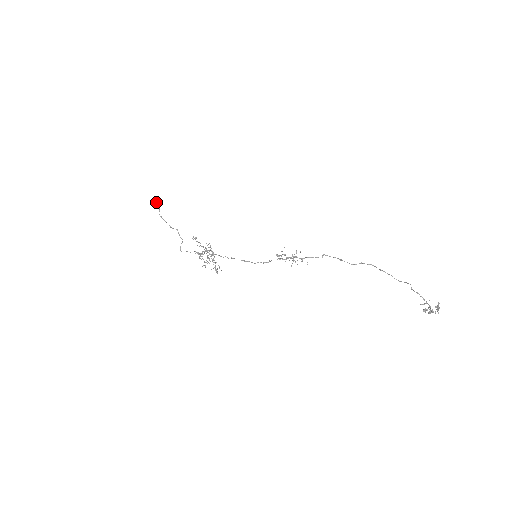
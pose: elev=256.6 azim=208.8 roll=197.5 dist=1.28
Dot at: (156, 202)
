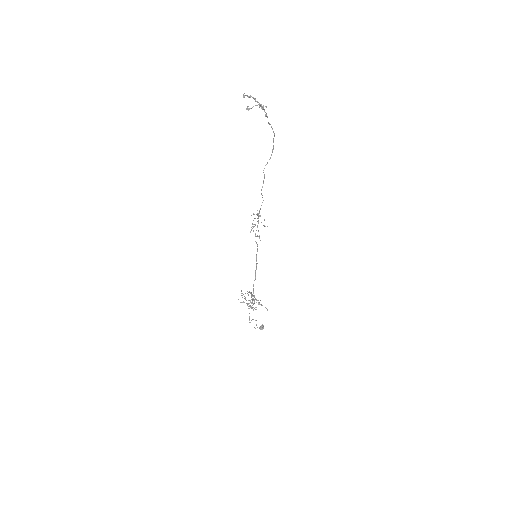
Dot at: (259, 328)
